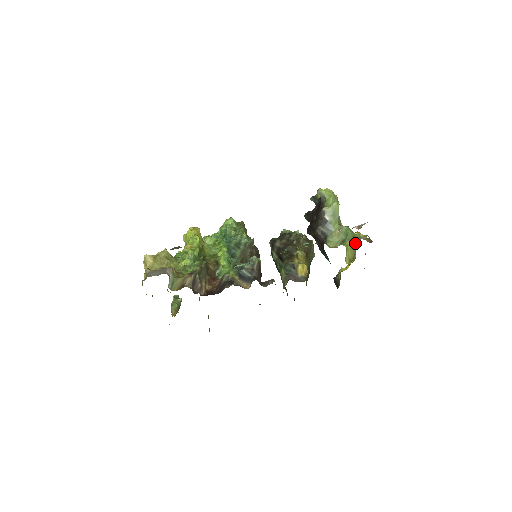
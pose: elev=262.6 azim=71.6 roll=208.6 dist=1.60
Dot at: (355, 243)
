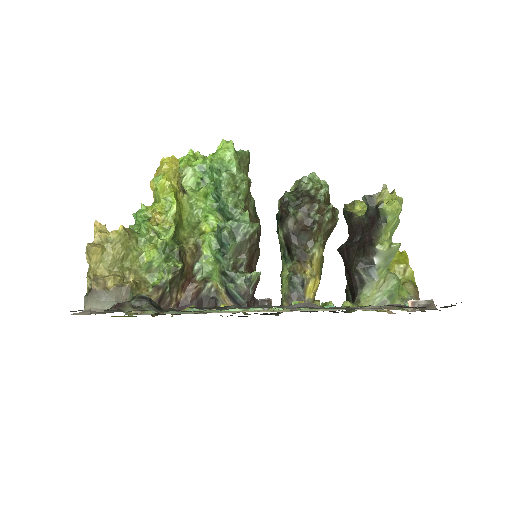
Dot at: occluded
